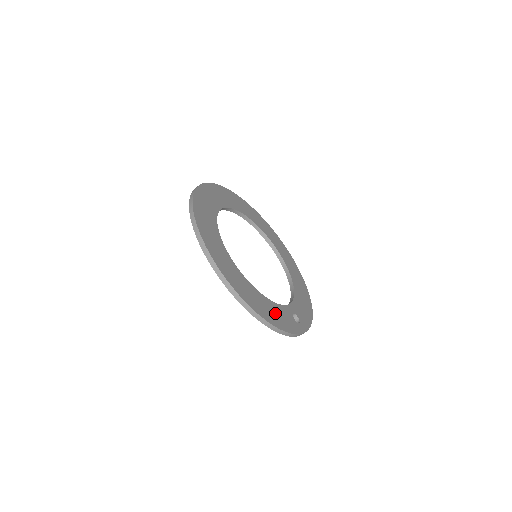
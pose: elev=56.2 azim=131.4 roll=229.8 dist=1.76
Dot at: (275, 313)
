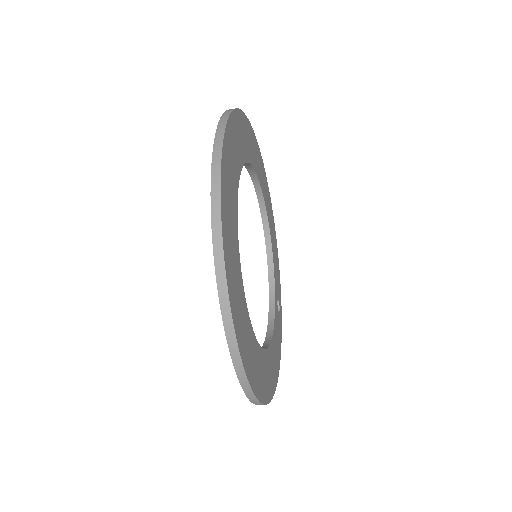
Dot at: (276, 346)
